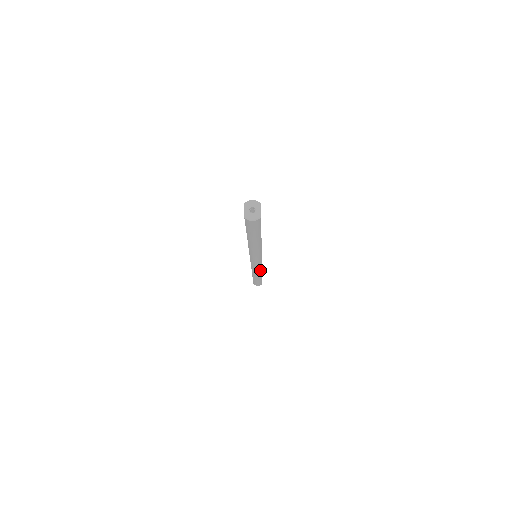
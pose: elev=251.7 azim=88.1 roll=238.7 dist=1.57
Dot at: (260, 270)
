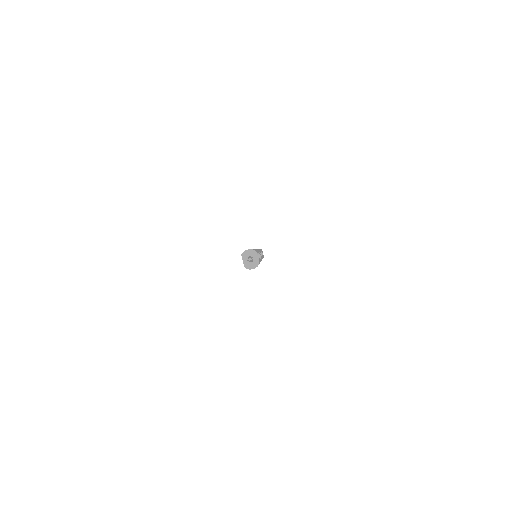
Dot at: occluded
